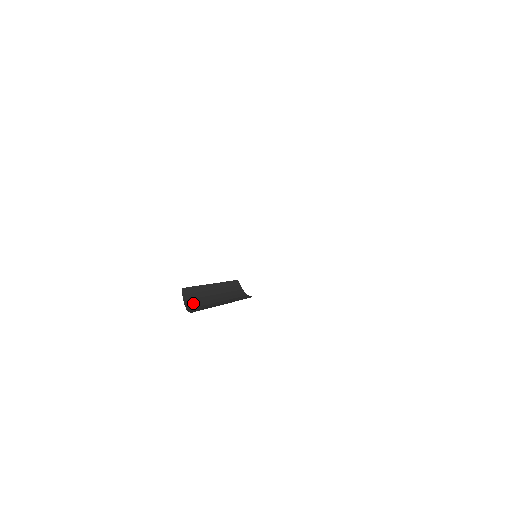
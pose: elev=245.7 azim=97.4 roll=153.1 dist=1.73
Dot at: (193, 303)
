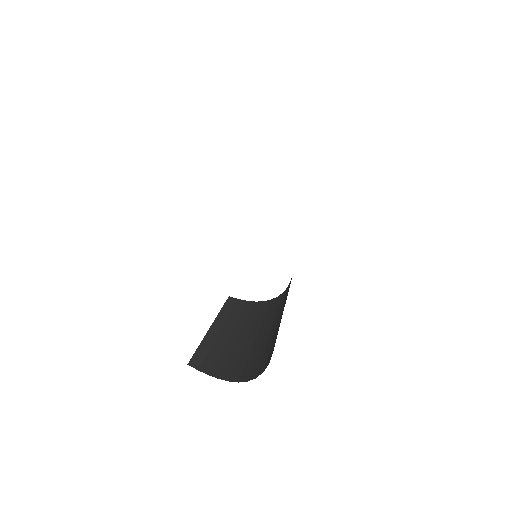
Dot at: (223, 367)
